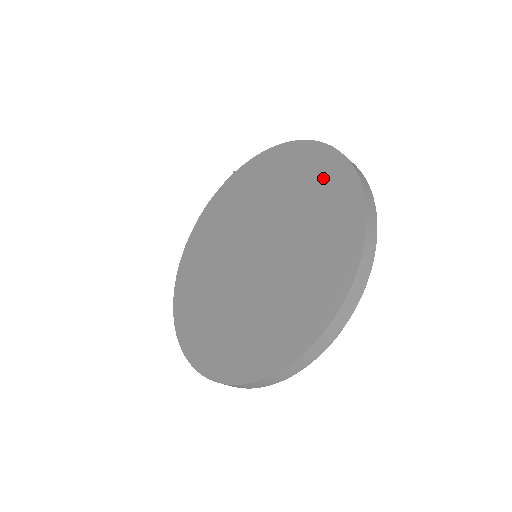
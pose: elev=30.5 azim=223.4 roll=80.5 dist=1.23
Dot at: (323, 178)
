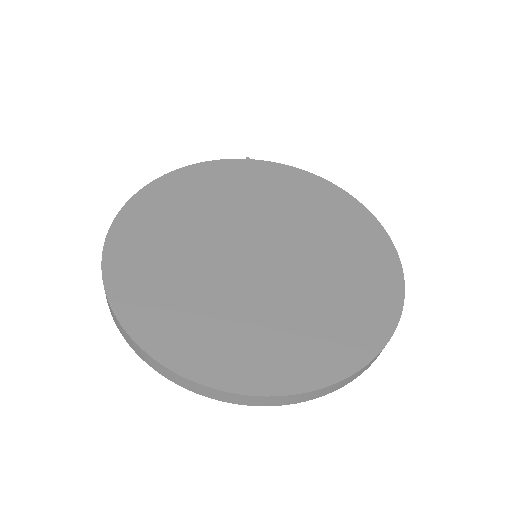
Dot at: (362, 237)
